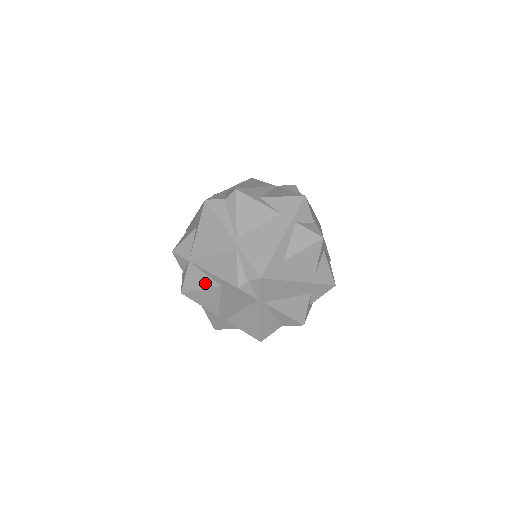
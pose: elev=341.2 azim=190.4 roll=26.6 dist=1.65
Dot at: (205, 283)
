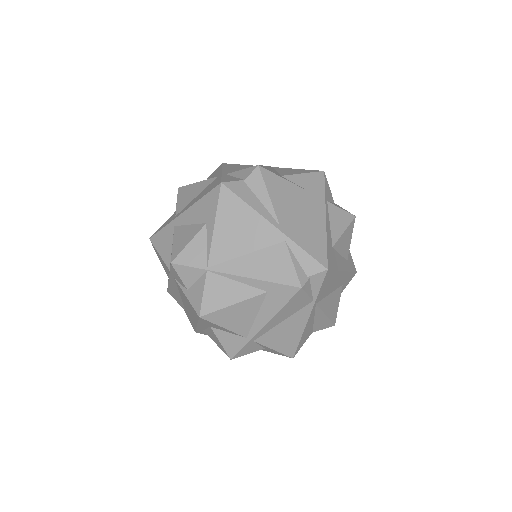
Dot at: (240, 294)
